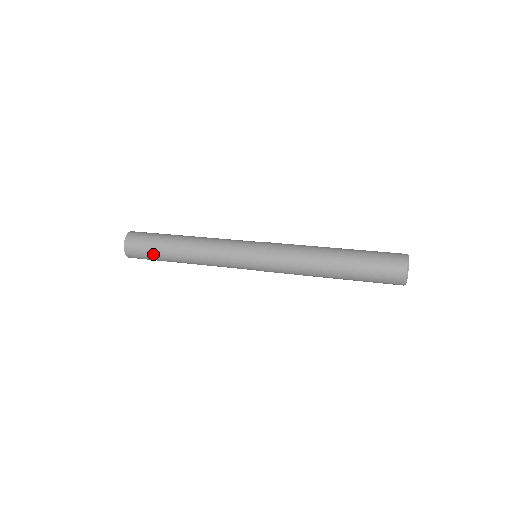
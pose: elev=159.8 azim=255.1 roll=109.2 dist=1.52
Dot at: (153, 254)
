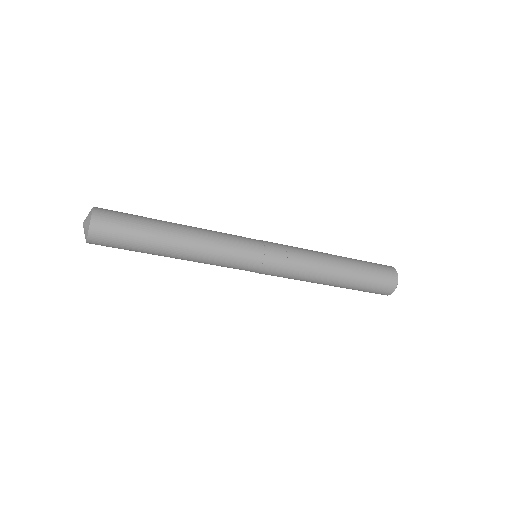
Dot at: (135, 233)
